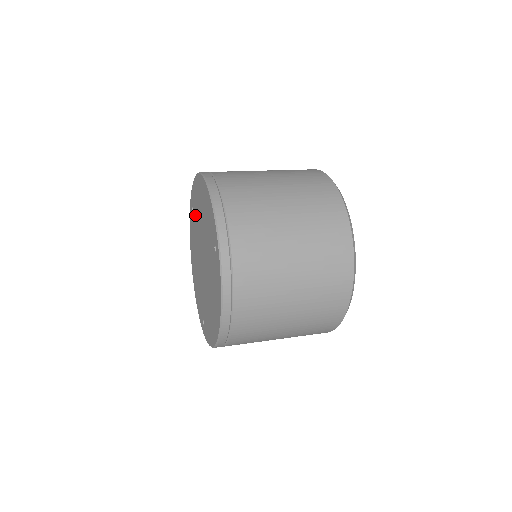
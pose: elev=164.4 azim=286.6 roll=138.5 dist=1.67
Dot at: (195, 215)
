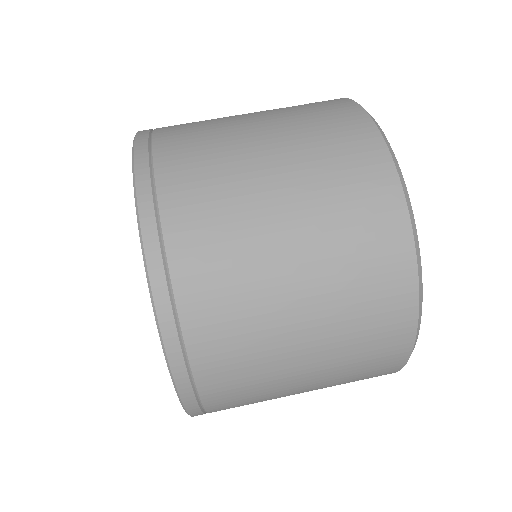
Dot at: occluded
